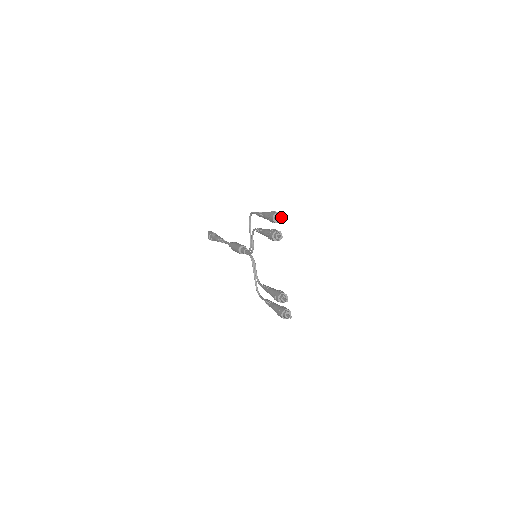
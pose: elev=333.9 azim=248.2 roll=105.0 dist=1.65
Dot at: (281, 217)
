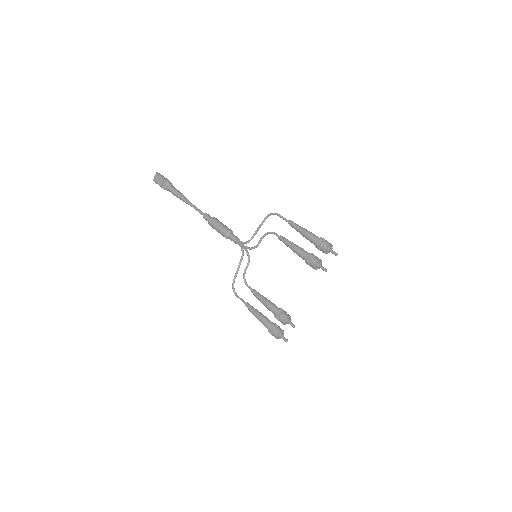
Dot at: (337, 253)
